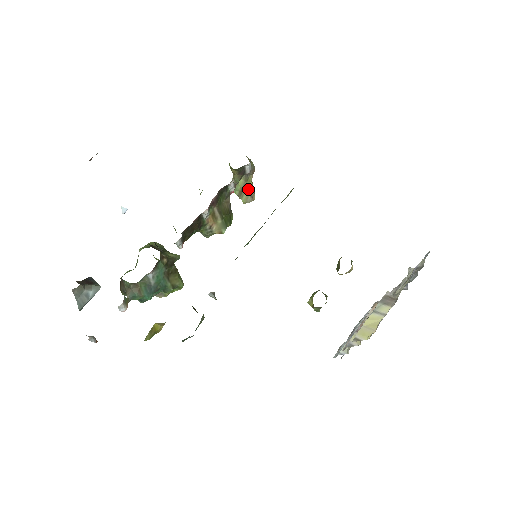
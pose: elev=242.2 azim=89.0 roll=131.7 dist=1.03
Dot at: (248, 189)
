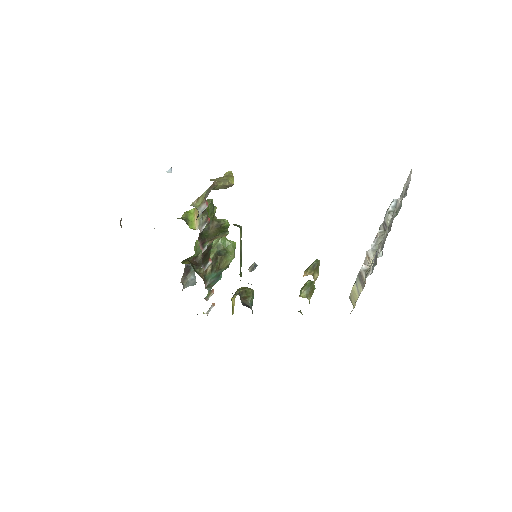
Dot at: (221, 188)
